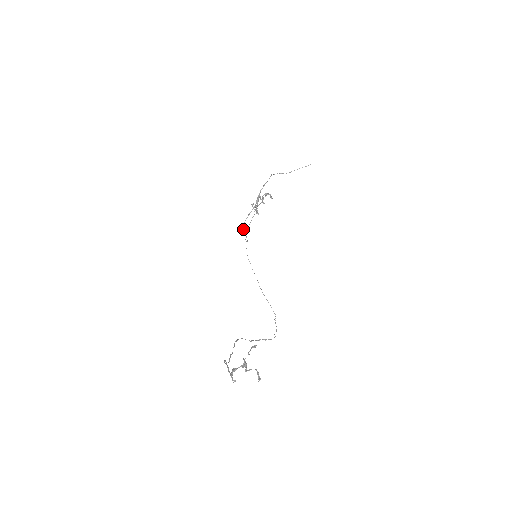
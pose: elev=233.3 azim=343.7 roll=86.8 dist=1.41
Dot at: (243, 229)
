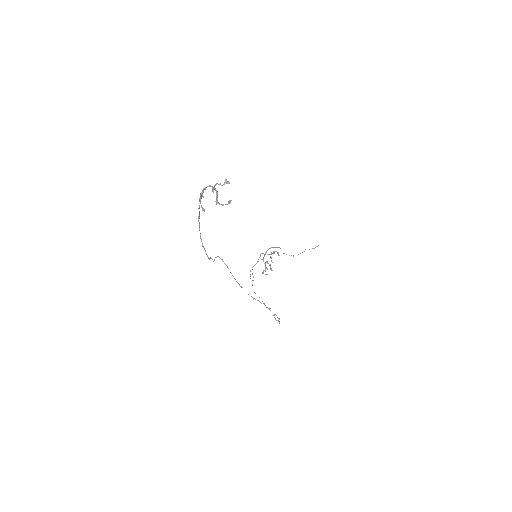
Dot at: (250, 274)
